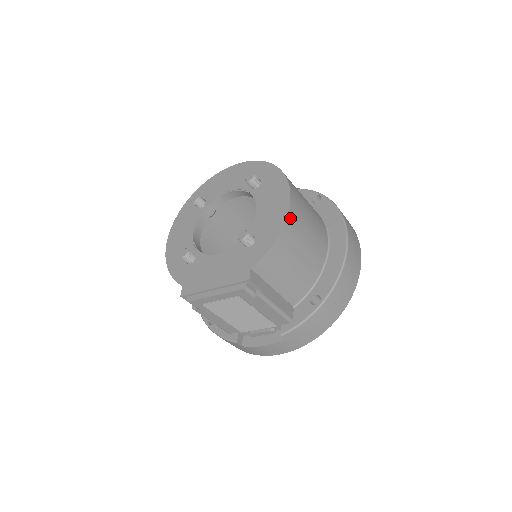
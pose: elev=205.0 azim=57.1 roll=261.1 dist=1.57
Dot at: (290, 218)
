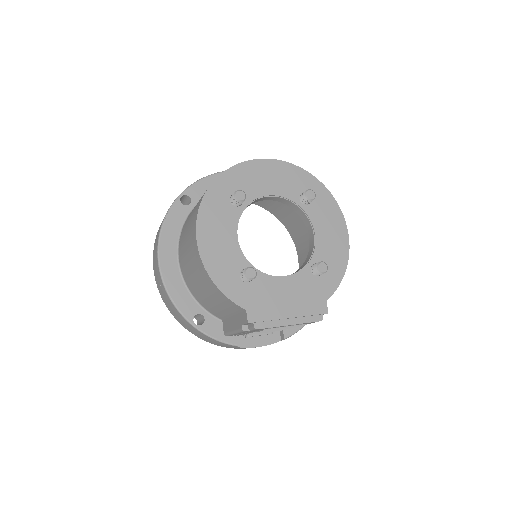
Dot at: (347, 251)
